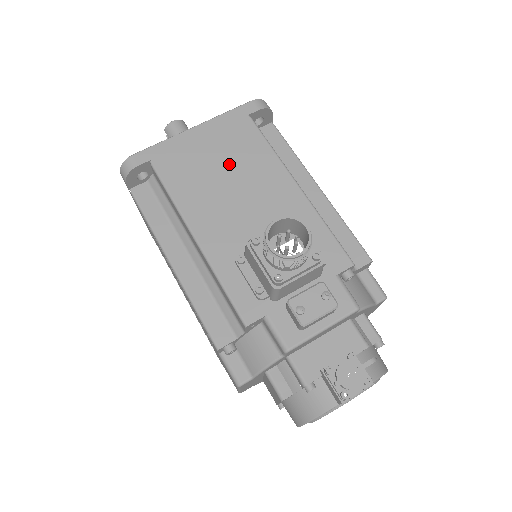
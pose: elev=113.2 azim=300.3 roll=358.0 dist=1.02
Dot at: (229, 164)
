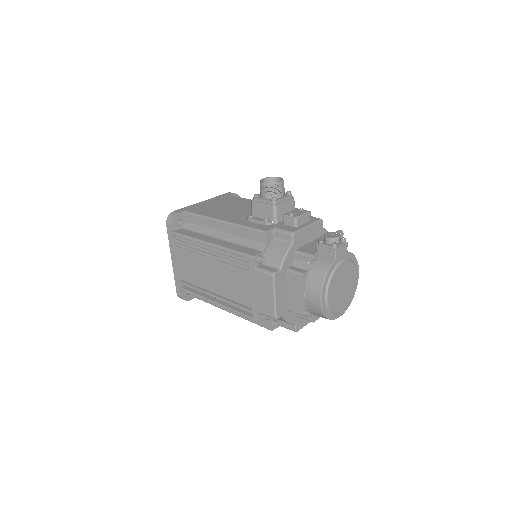
Dot at: (227, 205)
